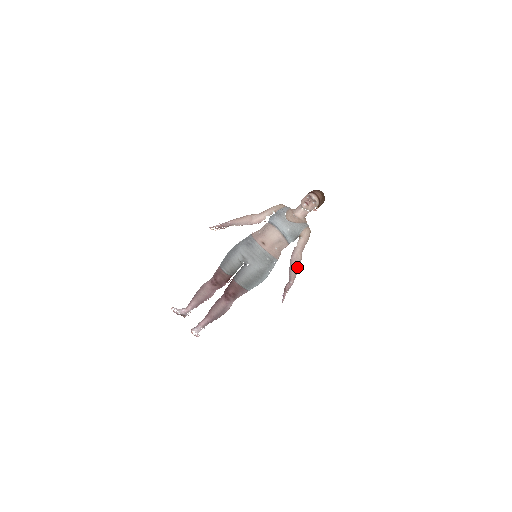
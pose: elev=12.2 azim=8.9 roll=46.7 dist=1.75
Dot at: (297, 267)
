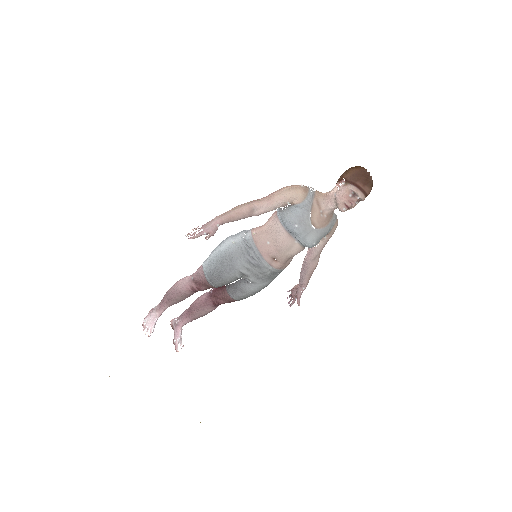
Dot at: (313, 271)
